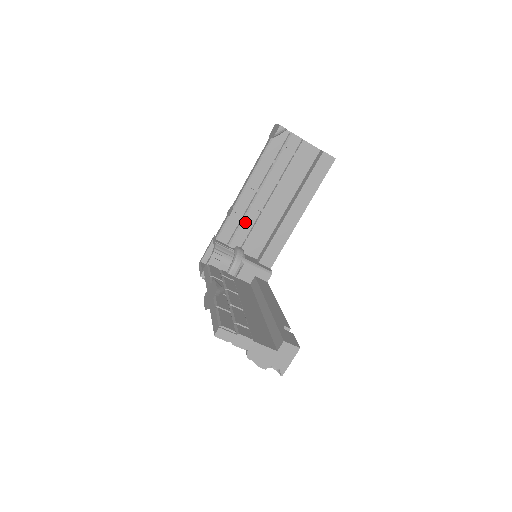
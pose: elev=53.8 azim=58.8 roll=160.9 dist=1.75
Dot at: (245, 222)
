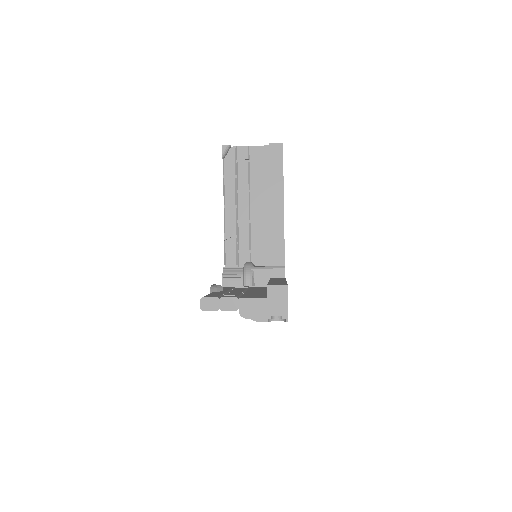
Dot at: (241, 238)
